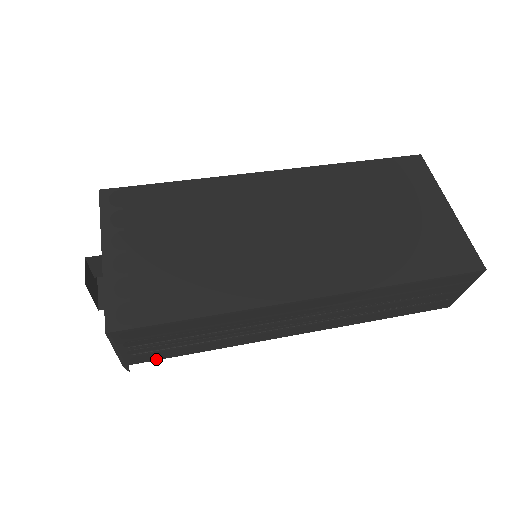
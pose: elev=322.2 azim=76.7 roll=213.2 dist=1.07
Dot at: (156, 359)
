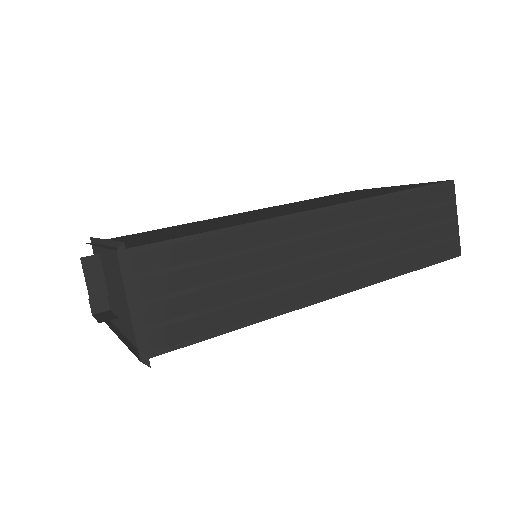
Dot at: (181, 345)
